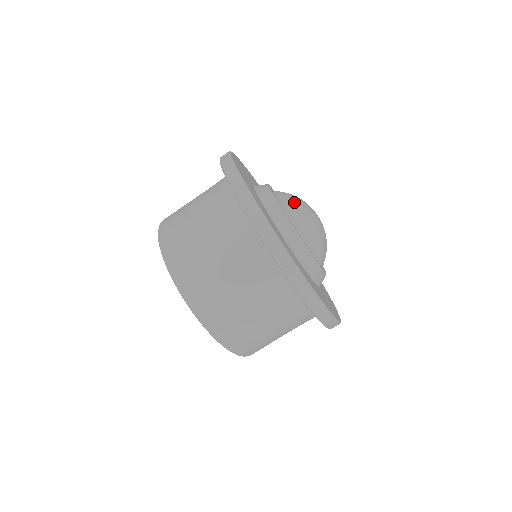
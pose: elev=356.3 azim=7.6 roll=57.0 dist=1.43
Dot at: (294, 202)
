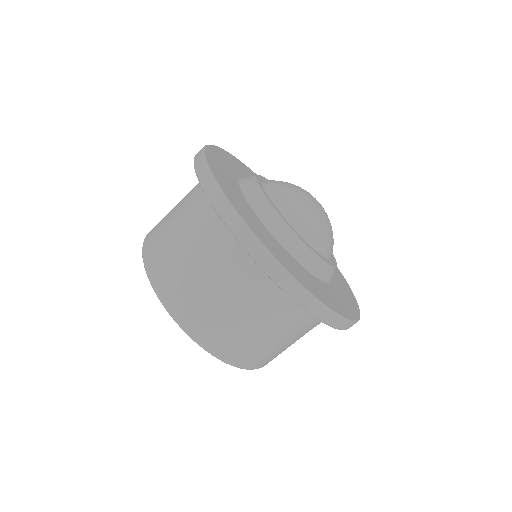
Dot at: (309, 221)
